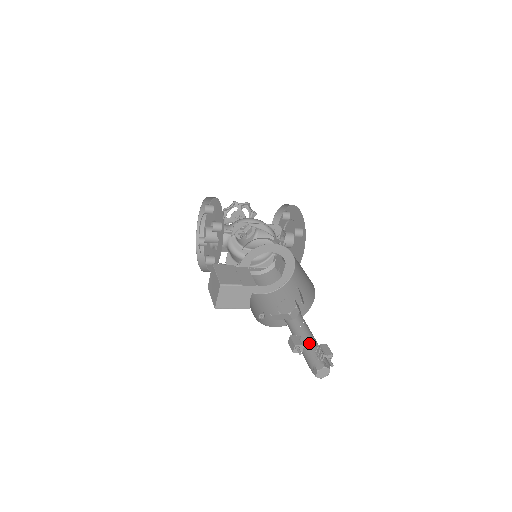
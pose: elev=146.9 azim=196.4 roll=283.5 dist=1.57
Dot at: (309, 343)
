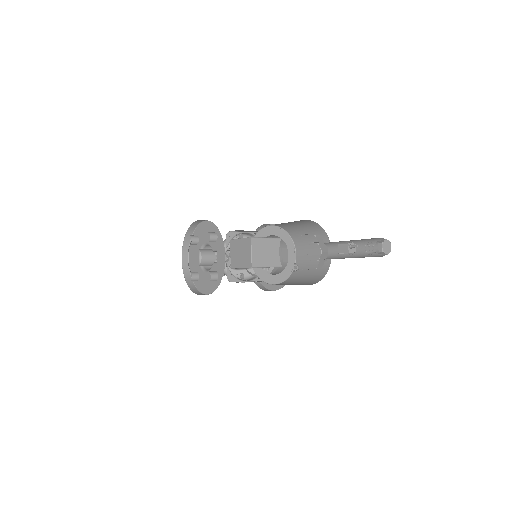
Dot at: (354, 255)
